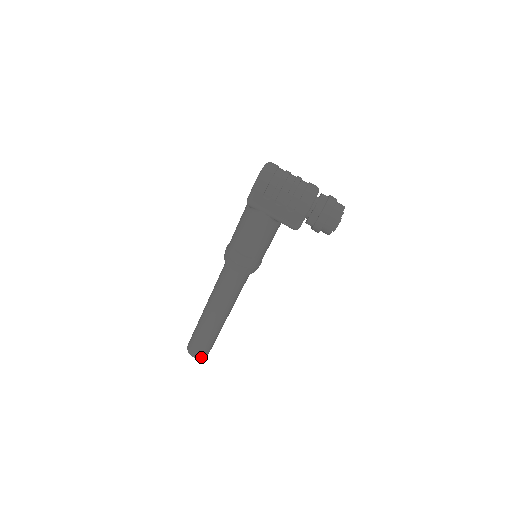
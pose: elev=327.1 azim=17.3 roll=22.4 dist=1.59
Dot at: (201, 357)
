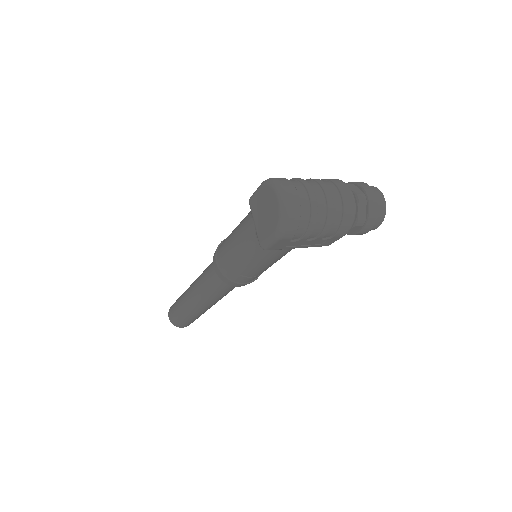
Dot at: occluded
